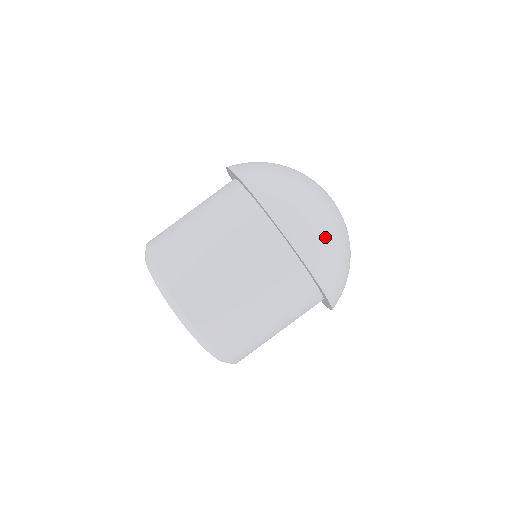
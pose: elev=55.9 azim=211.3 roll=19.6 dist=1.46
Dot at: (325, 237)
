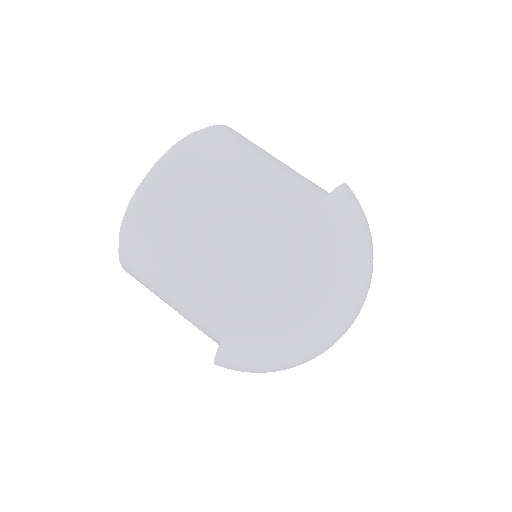
Dot at: (268, 351)
